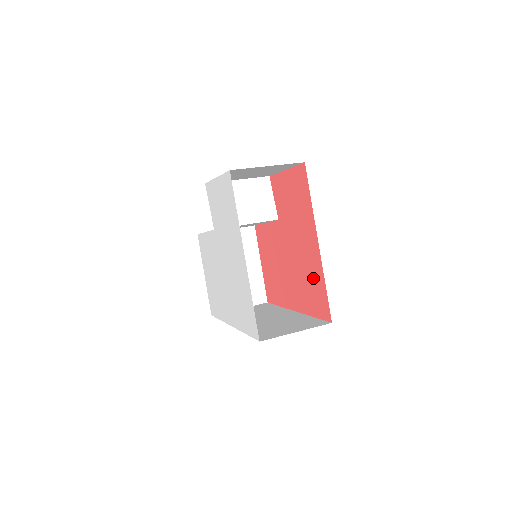
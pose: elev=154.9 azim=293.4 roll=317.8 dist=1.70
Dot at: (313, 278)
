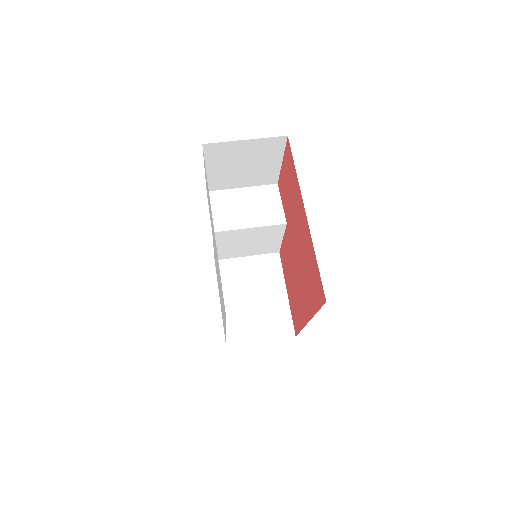
Dot at: (309, 261)
